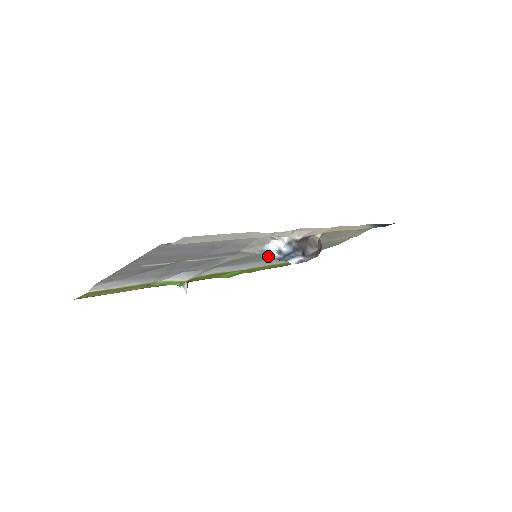
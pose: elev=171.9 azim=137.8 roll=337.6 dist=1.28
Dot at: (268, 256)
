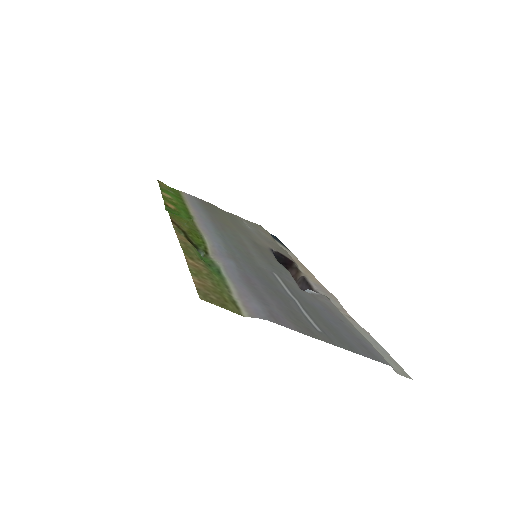
Dot at: occluded
